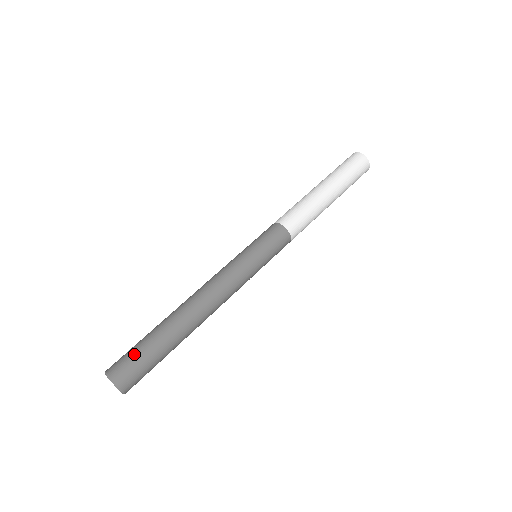
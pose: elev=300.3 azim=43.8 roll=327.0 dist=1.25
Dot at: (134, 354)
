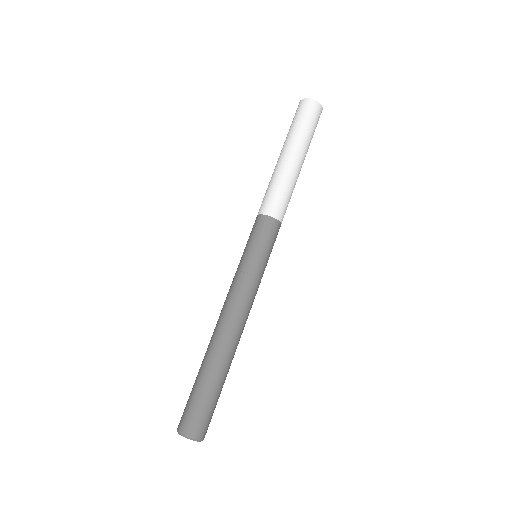
Dot at: (197, 407)
